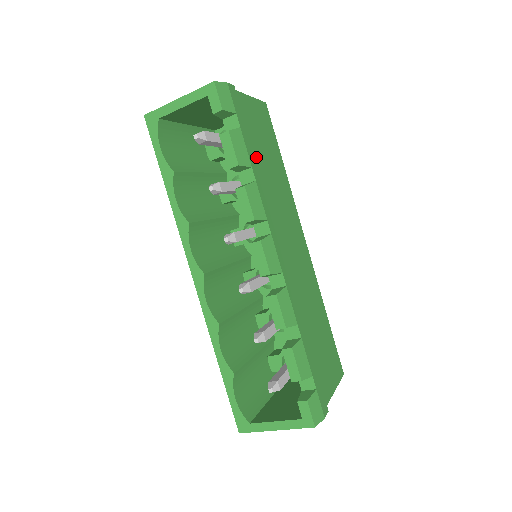
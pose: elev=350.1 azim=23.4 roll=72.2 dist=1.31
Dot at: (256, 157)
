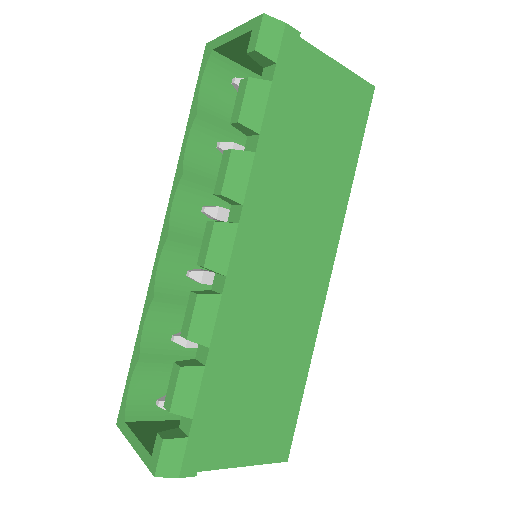
Dot at: (291, 132)
